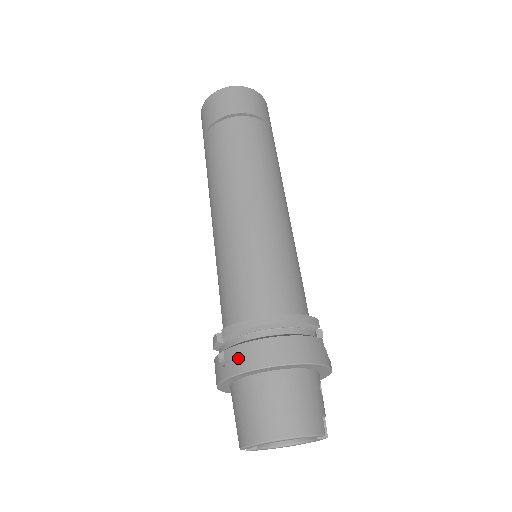
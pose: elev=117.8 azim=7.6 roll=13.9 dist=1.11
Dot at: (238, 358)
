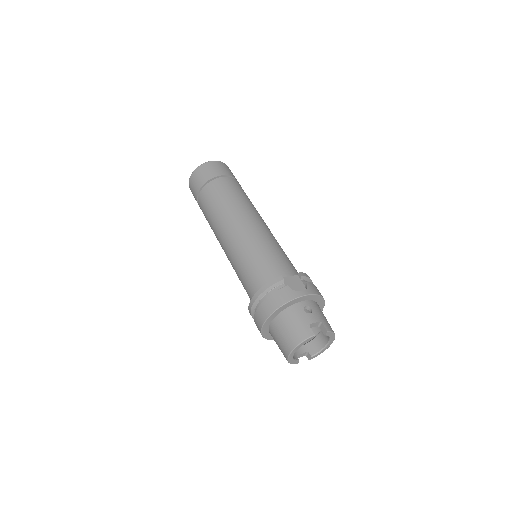
Dot at: (257, 326)
